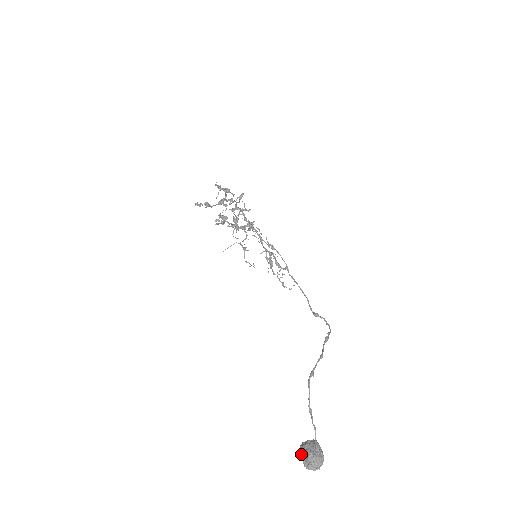
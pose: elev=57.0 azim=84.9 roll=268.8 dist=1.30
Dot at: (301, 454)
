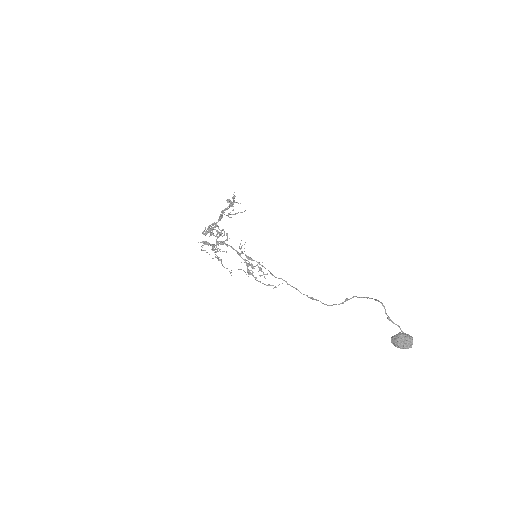
Dot at: (401, 338)
